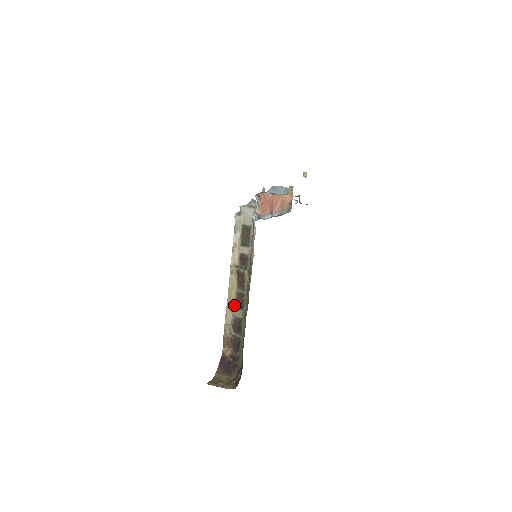
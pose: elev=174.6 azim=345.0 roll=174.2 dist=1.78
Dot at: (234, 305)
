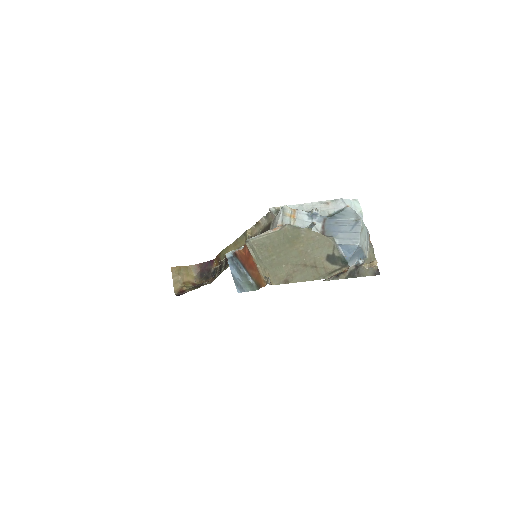
Dot at: occluded
